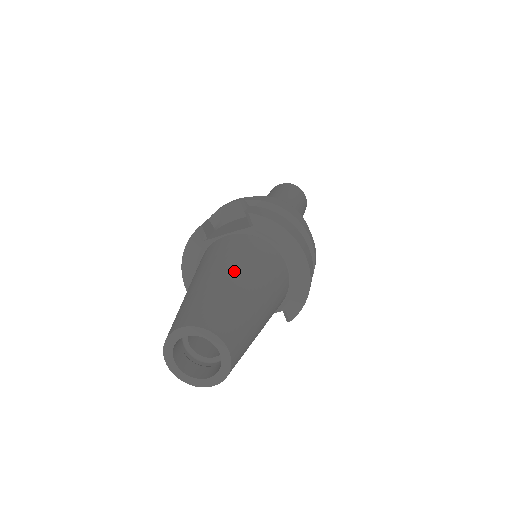
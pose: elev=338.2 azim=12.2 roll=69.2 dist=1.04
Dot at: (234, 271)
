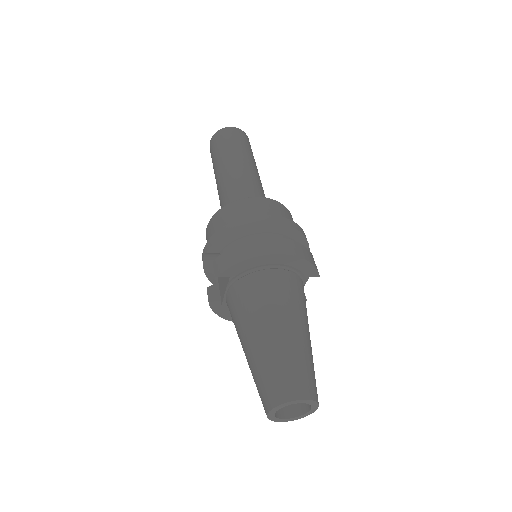
Dot at: (254, 334)
